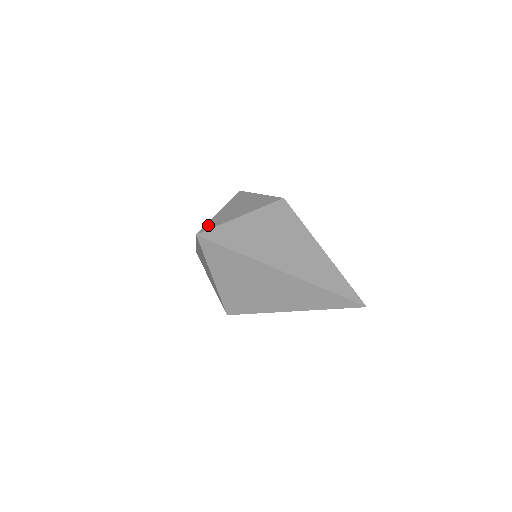
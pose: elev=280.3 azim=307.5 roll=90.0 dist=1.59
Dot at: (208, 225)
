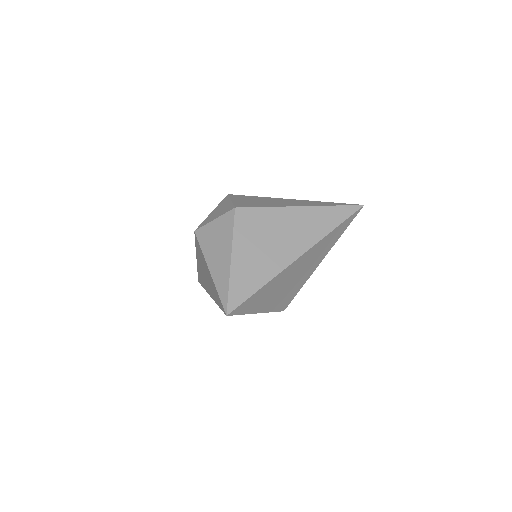
Dot at: (221, 297)
